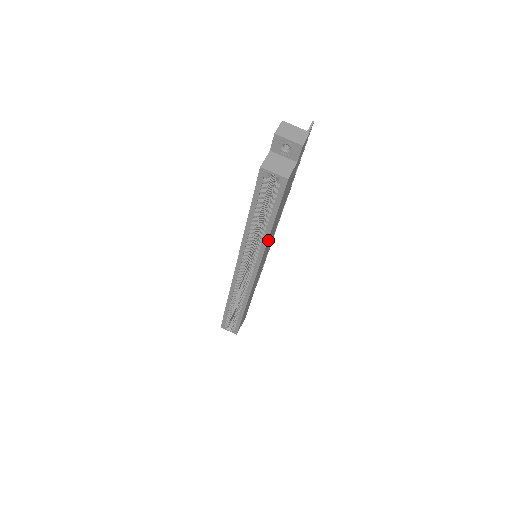
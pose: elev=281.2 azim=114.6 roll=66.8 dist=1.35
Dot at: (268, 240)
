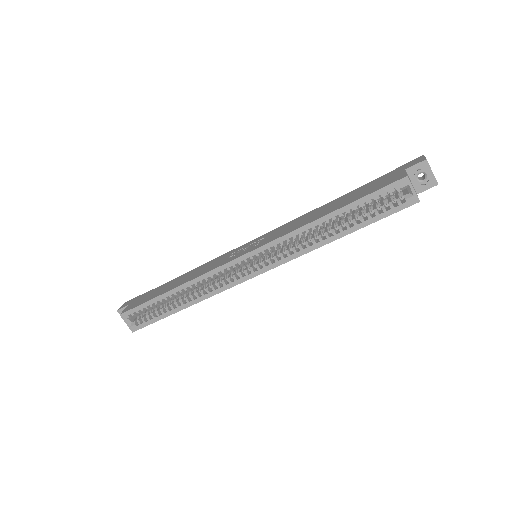
Dot at: (320, 245)
